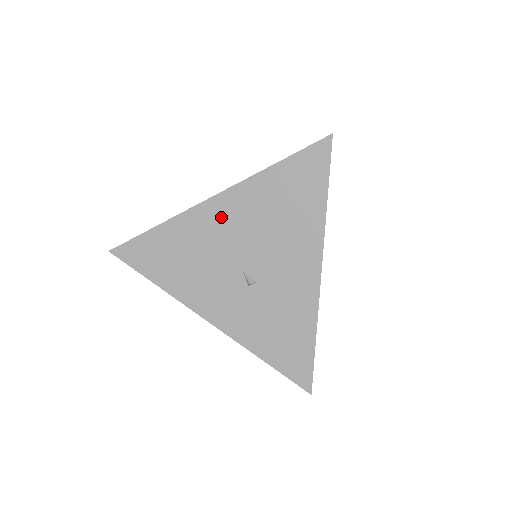
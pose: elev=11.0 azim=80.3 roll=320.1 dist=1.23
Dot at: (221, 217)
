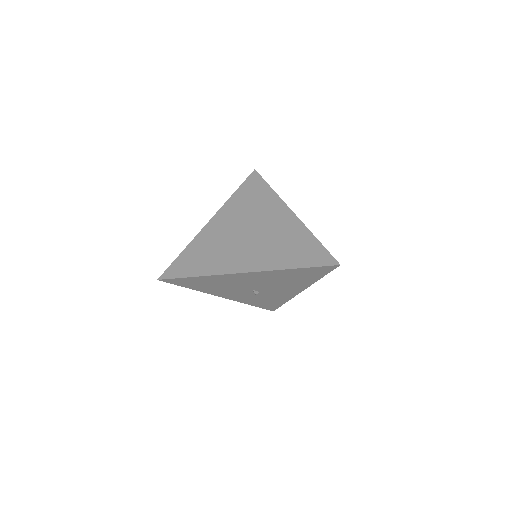
Dot at: (247, 278)
